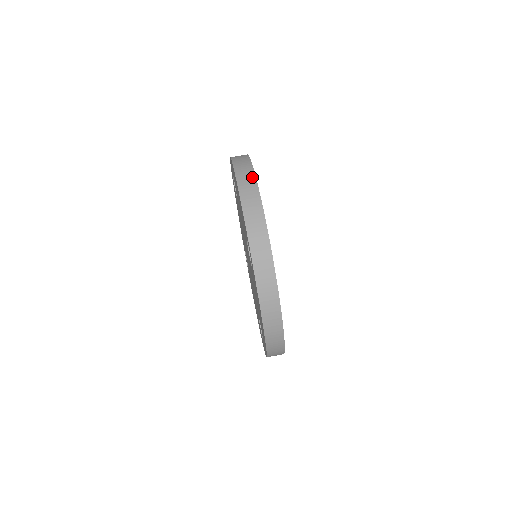
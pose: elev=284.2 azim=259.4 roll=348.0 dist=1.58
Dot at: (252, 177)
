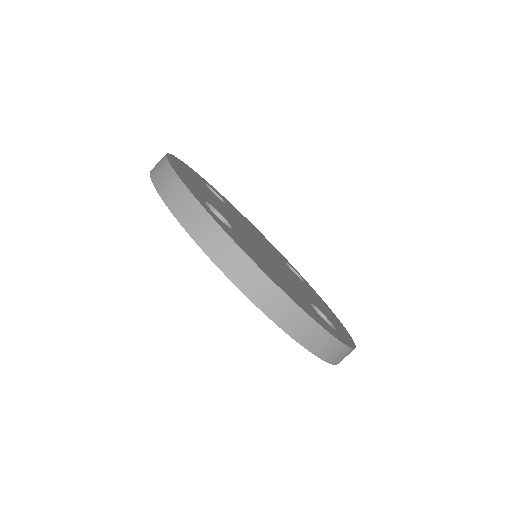
Dot at: (295, 310)
